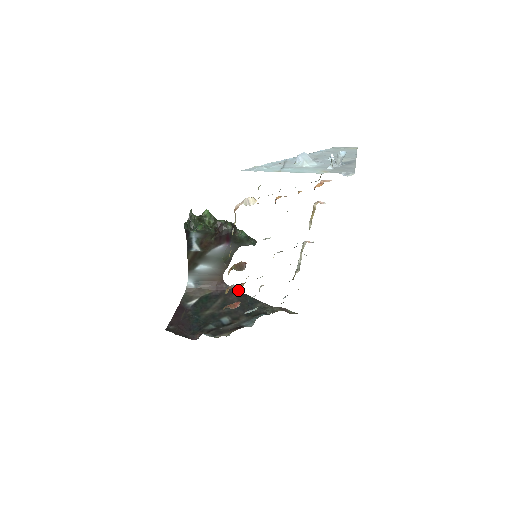
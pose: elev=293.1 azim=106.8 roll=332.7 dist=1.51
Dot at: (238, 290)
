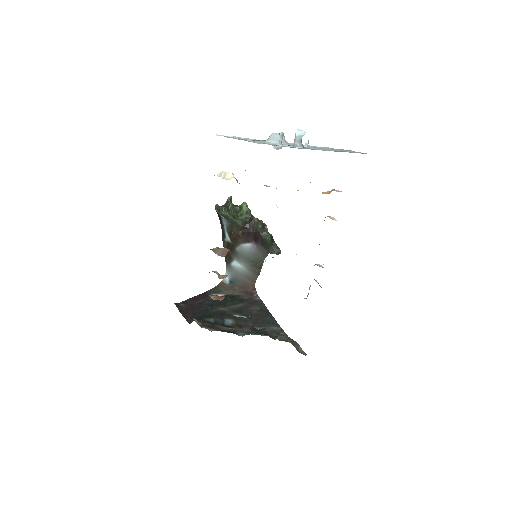
Dot at: occluded
